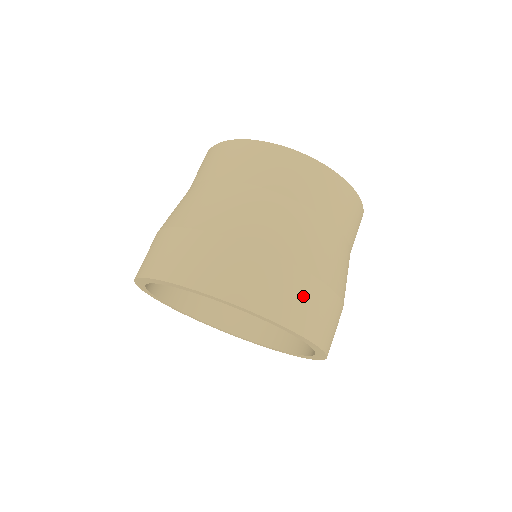
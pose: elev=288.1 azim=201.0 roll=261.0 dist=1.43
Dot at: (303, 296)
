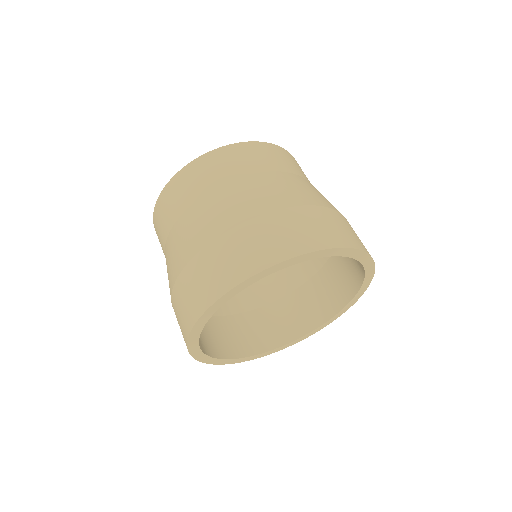
Dot at: occluded
